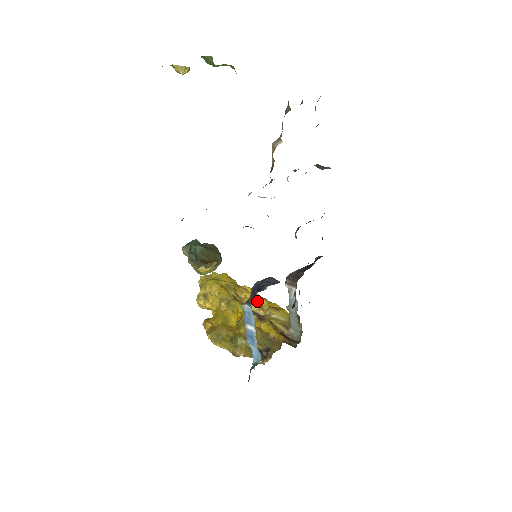
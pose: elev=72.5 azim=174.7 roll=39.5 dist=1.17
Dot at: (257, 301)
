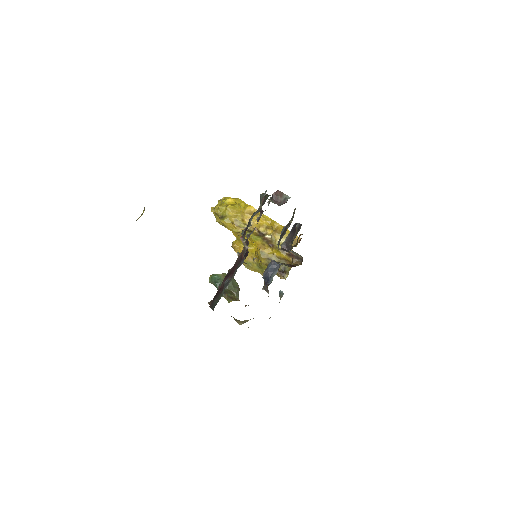
Dot at: (262, 223)
